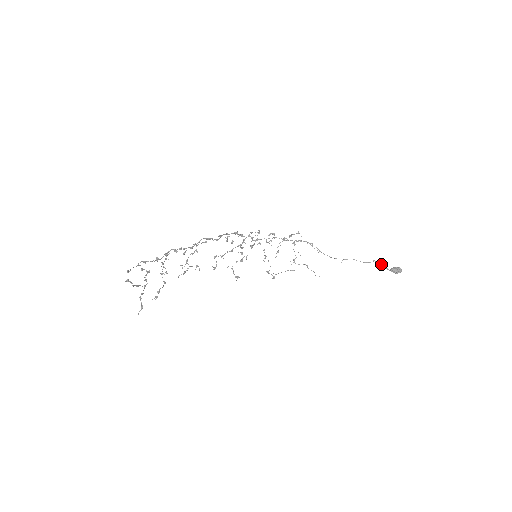
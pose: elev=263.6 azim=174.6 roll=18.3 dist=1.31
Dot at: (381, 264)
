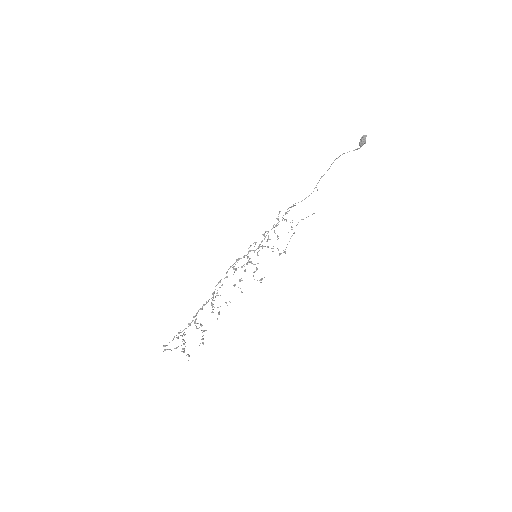
Dot at: occluded
